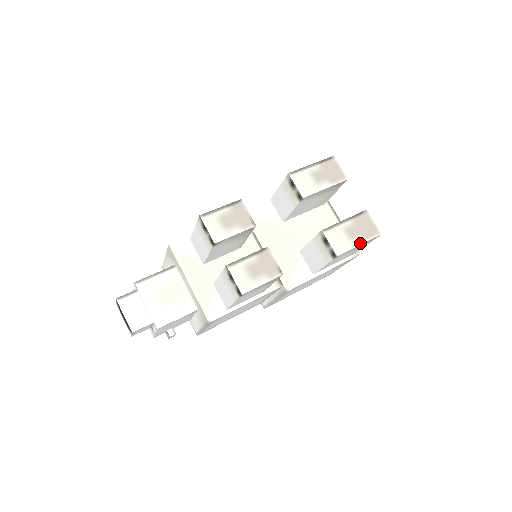
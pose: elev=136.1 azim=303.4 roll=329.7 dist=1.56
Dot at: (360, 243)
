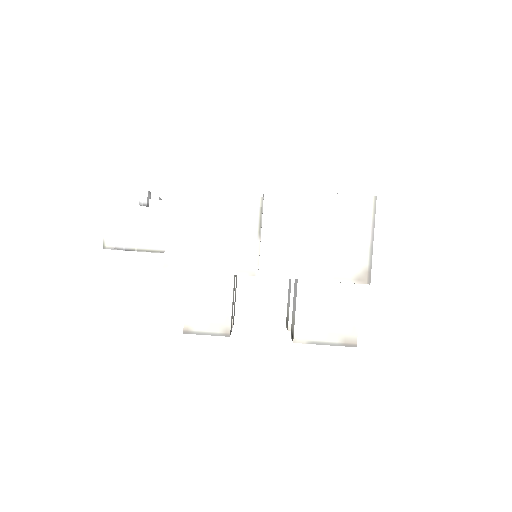
Dot at: occluded
